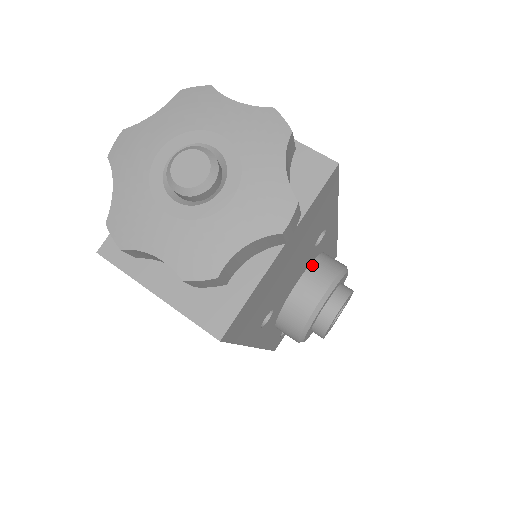
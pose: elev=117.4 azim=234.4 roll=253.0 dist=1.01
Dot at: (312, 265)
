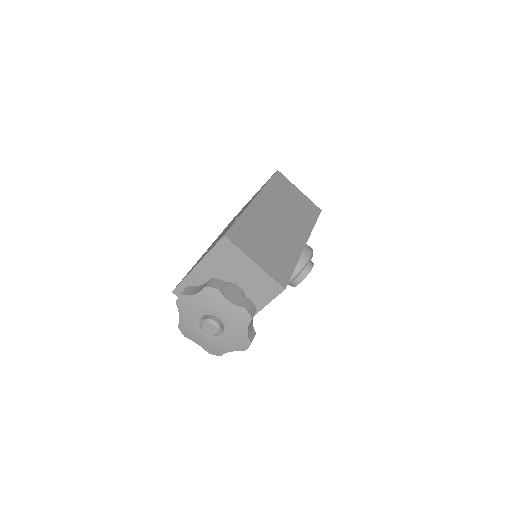
Dot at: occluded
